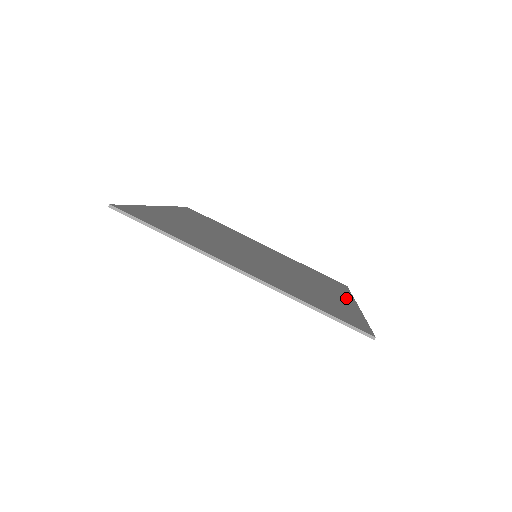
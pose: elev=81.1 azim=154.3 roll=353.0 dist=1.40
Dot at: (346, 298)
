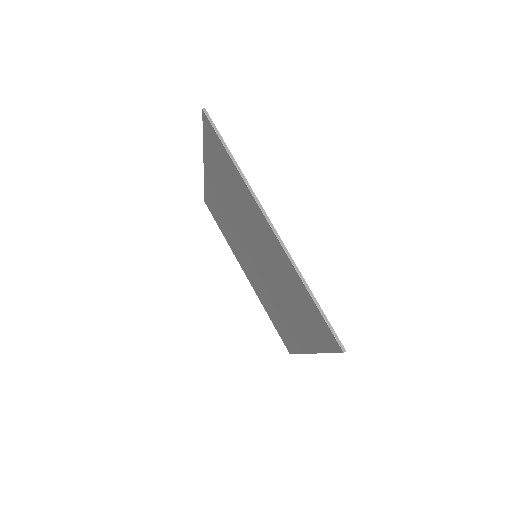
Dot at: occluded
